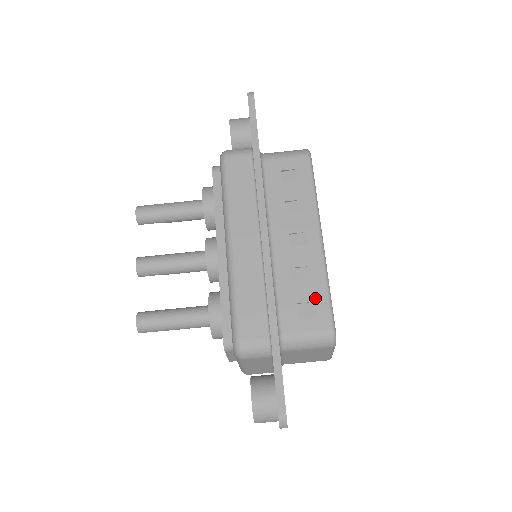
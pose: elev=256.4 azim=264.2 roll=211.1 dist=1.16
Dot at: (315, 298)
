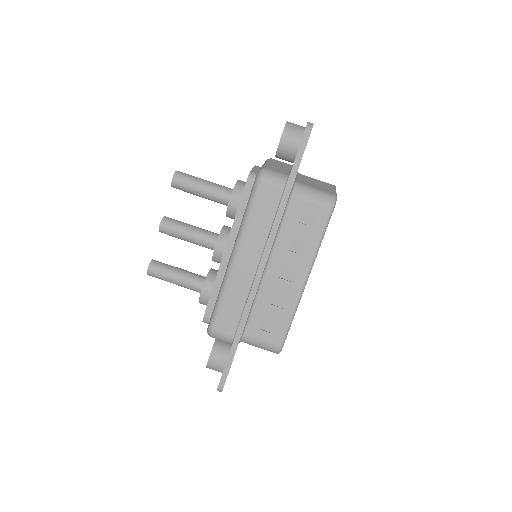
Dot at: (279, 323)
